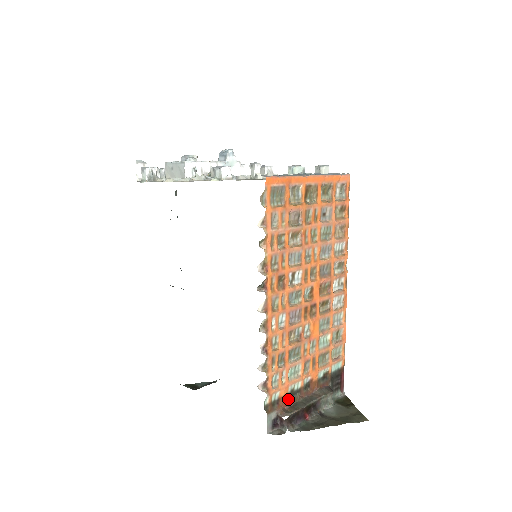
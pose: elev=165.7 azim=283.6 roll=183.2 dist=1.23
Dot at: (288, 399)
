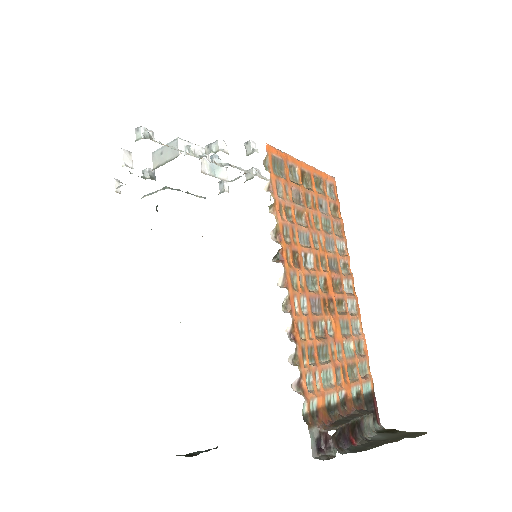
Dot at: (327, 414)
